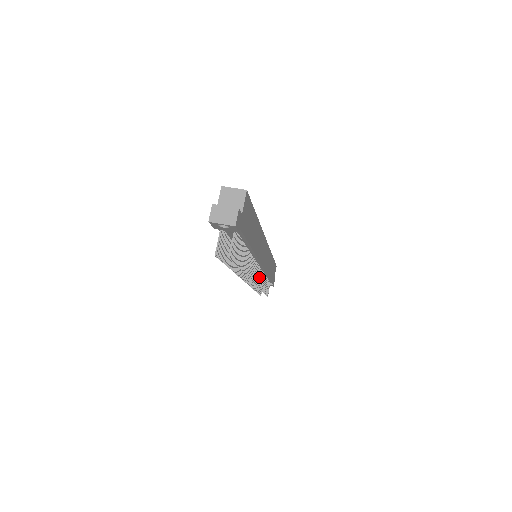
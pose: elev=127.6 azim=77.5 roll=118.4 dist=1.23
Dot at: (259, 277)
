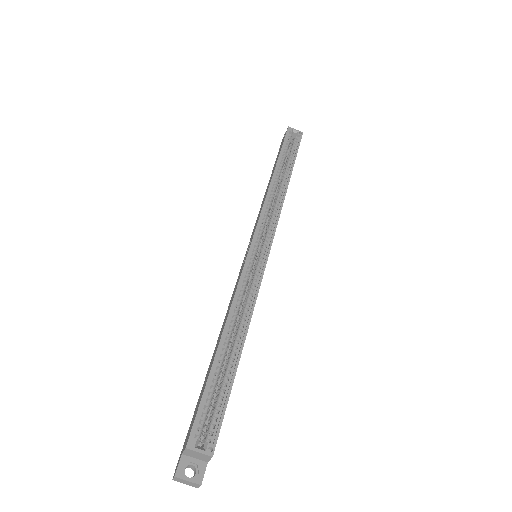
Dot at: occluded
